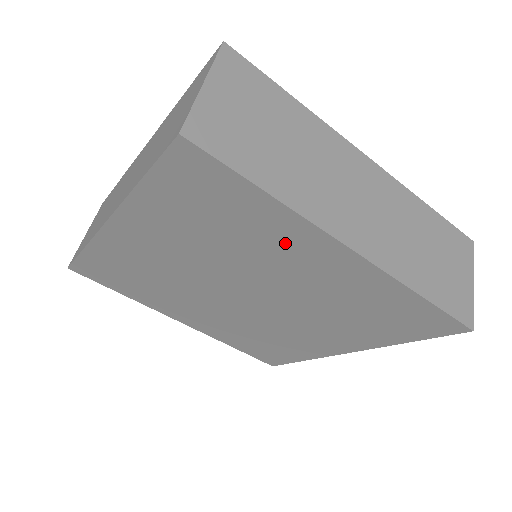
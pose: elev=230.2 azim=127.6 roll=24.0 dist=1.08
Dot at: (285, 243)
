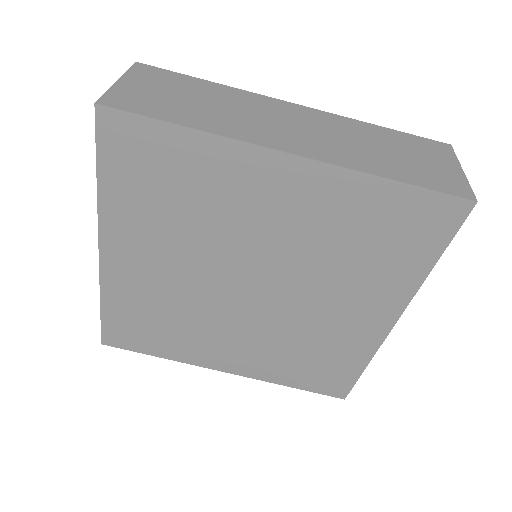
Dot at: (236, 183)
